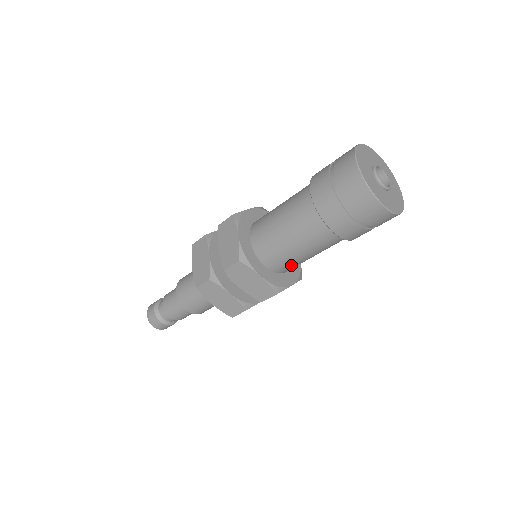
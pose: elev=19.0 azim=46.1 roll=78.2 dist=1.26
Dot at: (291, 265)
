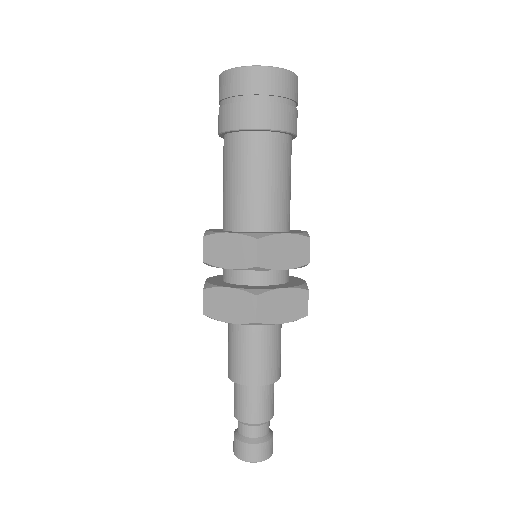
Dot at: (260, 210)
